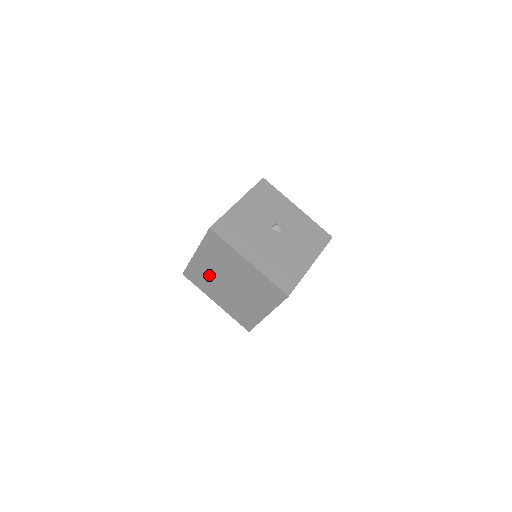
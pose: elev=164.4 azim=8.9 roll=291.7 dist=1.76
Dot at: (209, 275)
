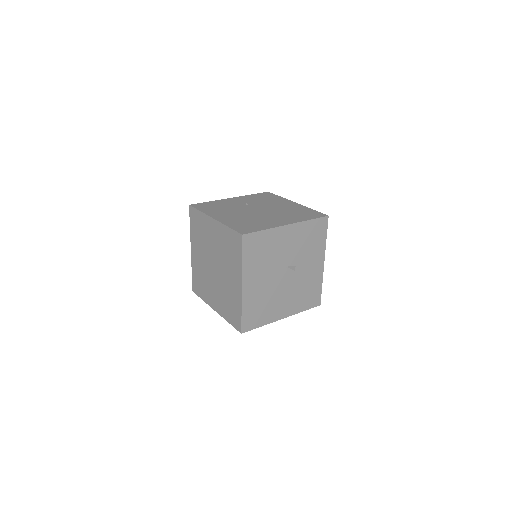
Dot at: (207, 239)
